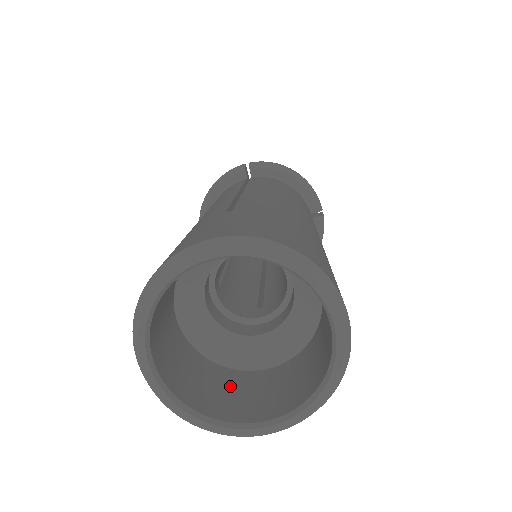
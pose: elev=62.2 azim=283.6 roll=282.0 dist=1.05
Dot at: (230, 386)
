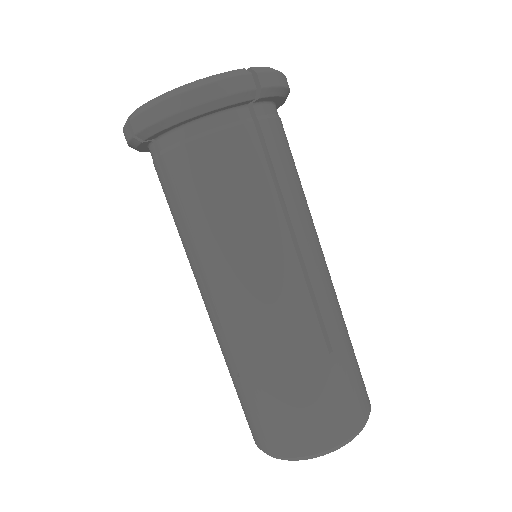
Dot at: occluded
